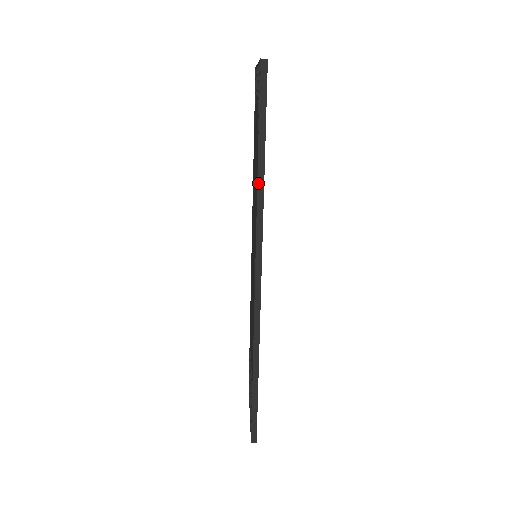
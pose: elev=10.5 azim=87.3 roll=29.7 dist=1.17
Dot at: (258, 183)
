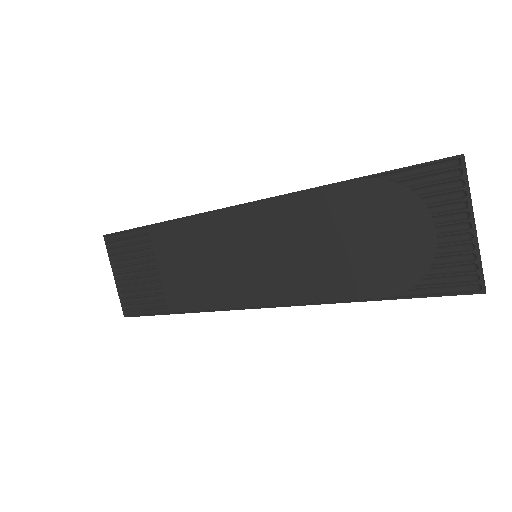
Dot at: occluded
